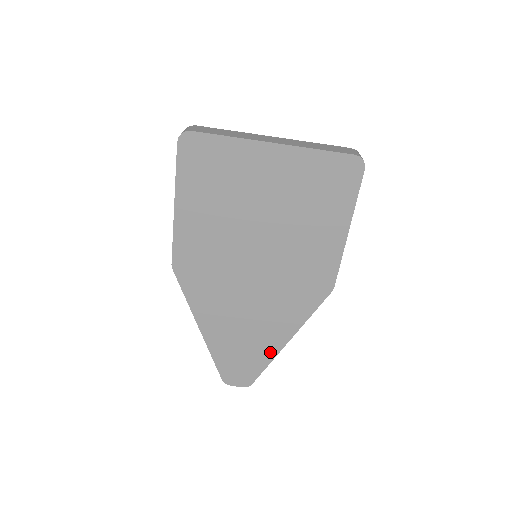
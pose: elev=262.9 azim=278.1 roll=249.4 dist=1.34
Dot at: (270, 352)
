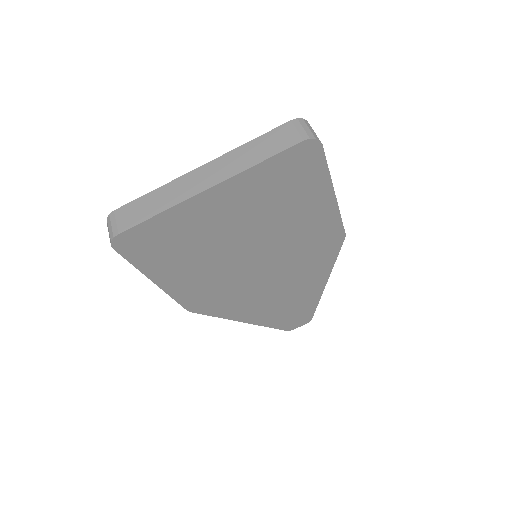
Dot at: (314, 297)
